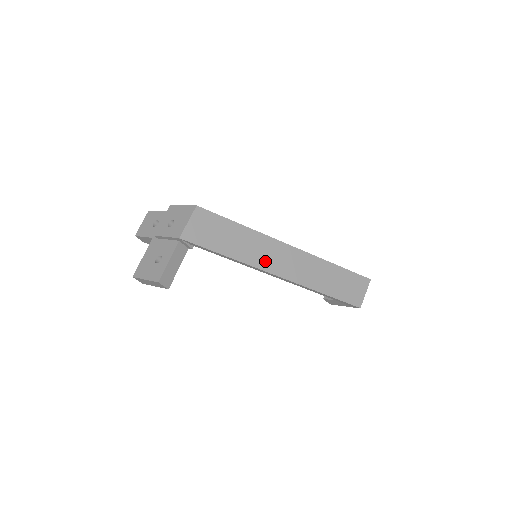
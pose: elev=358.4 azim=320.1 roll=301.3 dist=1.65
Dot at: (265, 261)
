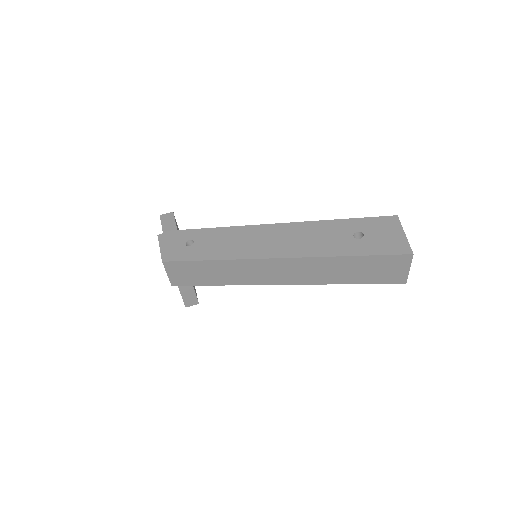
Dot at: (256, 278)
